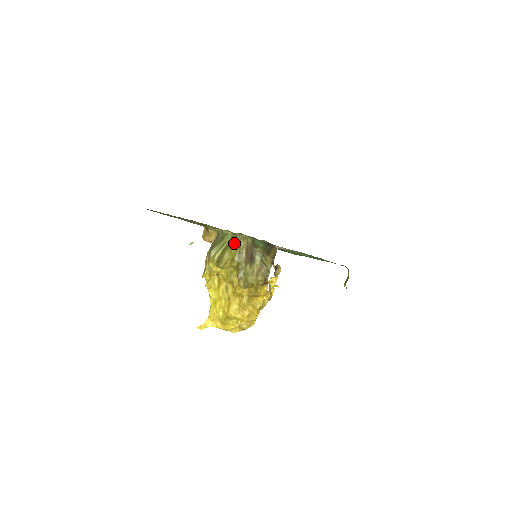
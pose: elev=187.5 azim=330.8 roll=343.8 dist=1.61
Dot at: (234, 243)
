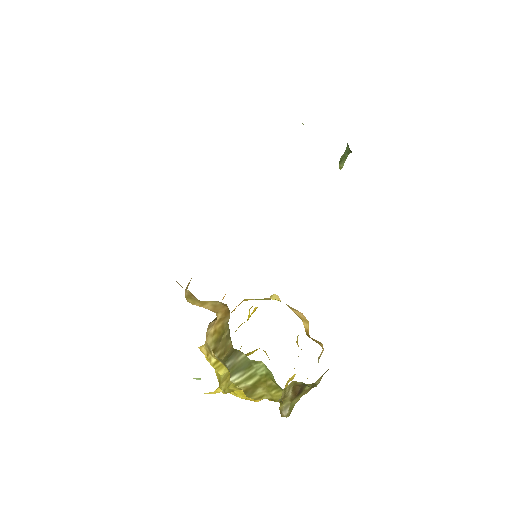
Dot at: (274, 384)
